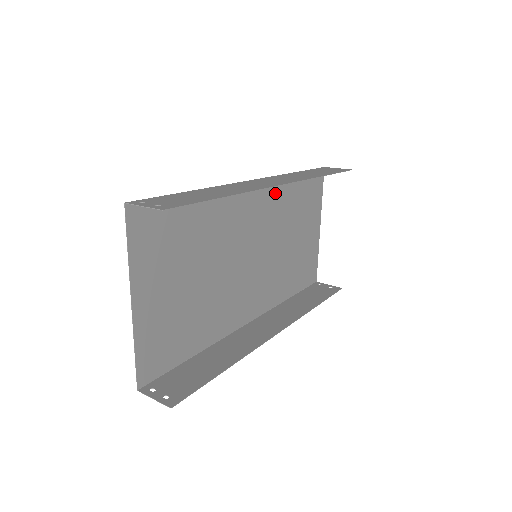
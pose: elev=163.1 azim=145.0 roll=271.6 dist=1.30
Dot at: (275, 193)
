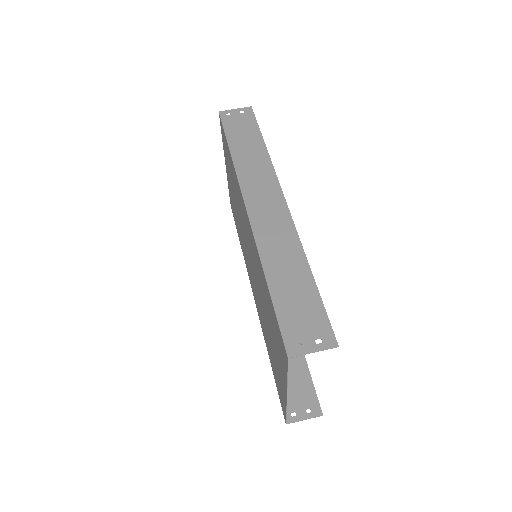
Dot at: (238, 190)
